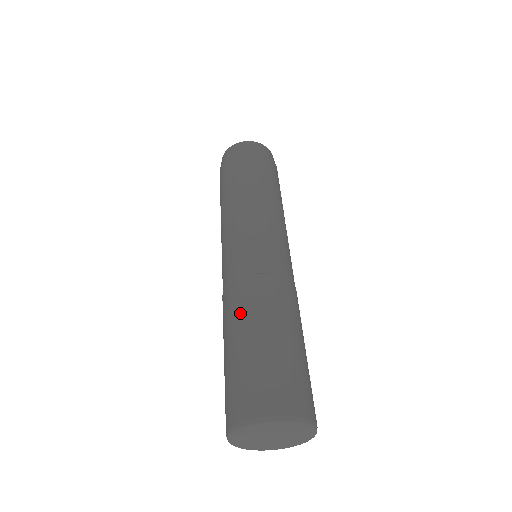
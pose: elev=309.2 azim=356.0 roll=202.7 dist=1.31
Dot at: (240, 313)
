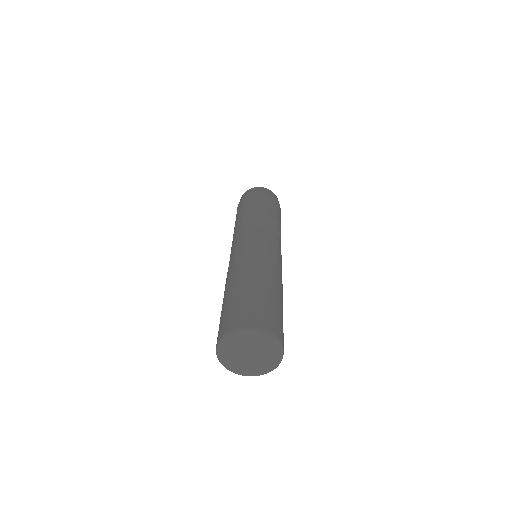
Dot at: (263, 274)
